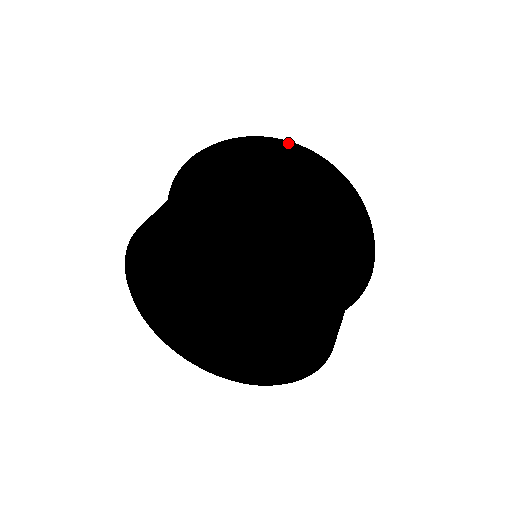
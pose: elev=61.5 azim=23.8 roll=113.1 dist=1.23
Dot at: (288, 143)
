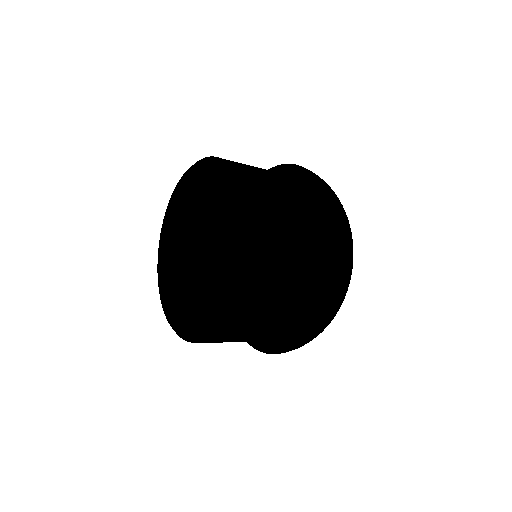
Dot at: occluded
